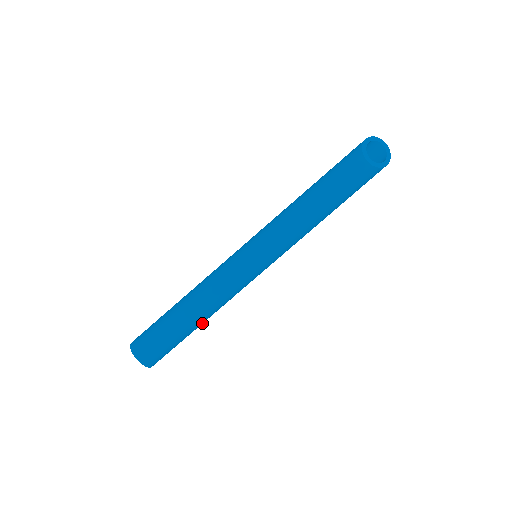
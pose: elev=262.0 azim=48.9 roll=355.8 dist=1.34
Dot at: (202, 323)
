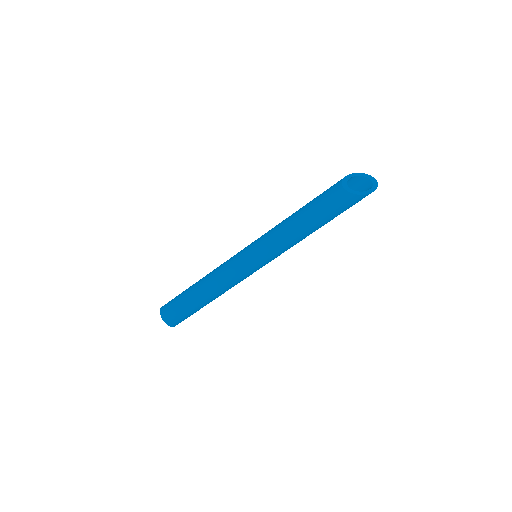
Dot at: (209, 300)
